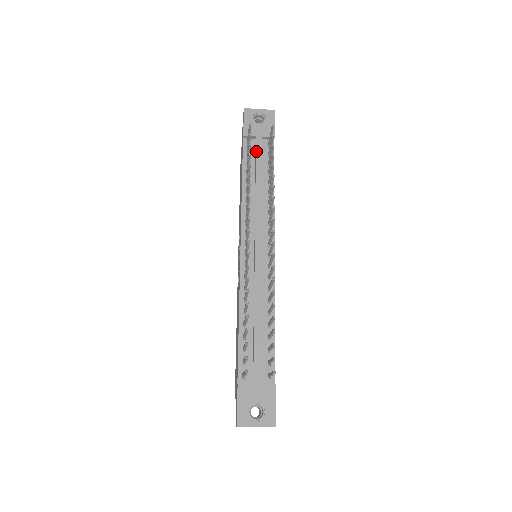
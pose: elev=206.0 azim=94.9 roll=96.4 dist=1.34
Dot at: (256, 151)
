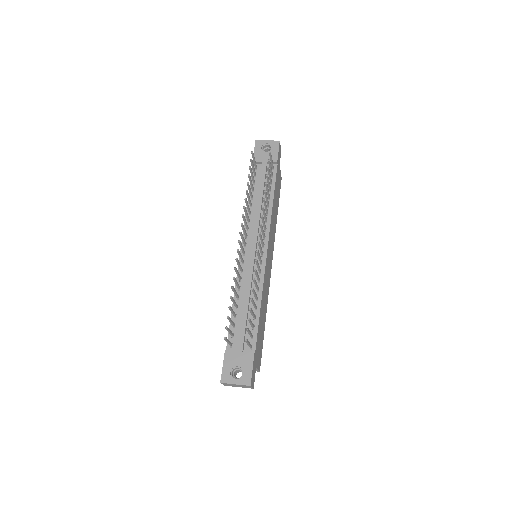
Dot at: (261, 173)
